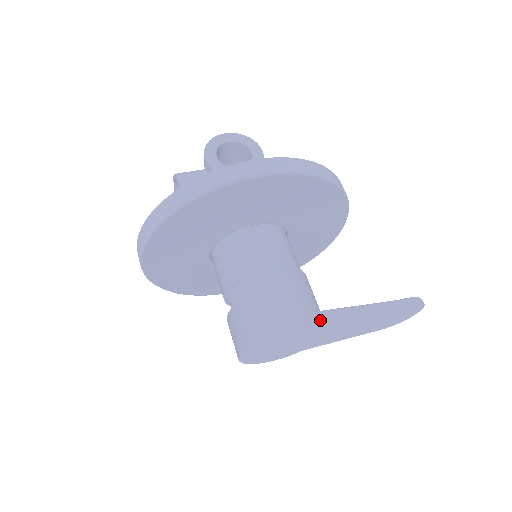
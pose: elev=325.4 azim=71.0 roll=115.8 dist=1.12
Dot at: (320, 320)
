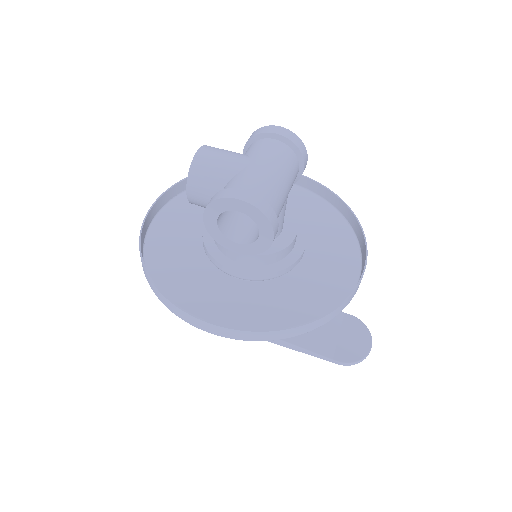
Dot at: occluded
